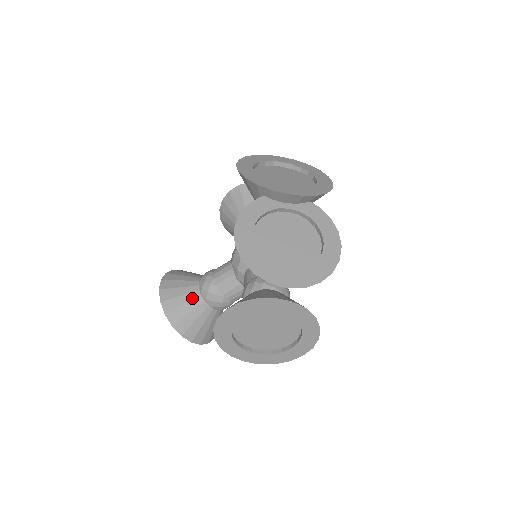
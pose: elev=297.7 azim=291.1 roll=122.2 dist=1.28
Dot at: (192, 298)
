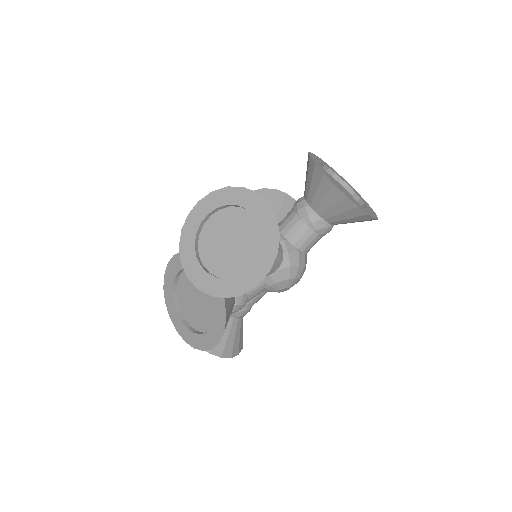
Dot at: occluded
